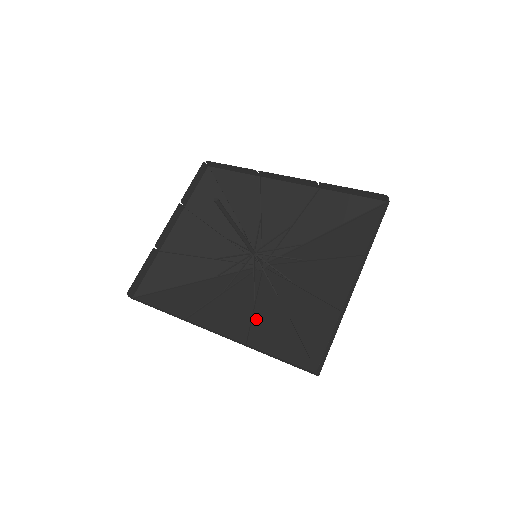
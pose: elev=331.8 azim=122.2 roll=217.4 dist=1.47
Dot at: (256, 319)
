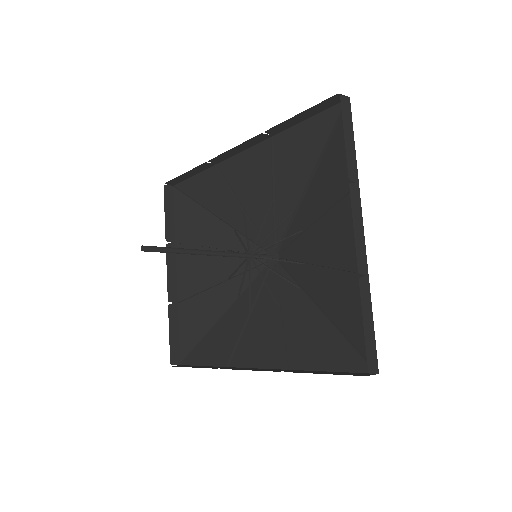
Dot at: (290, 329)
